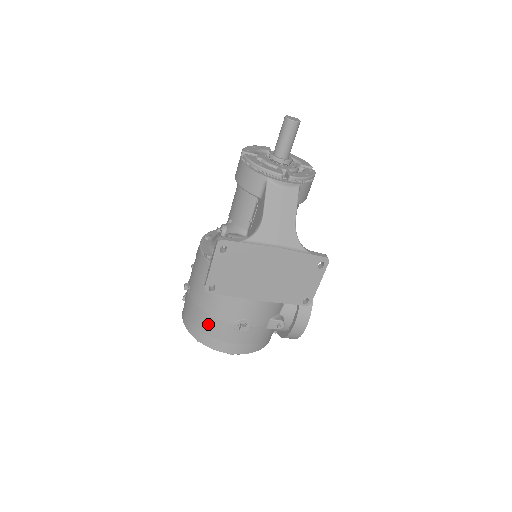
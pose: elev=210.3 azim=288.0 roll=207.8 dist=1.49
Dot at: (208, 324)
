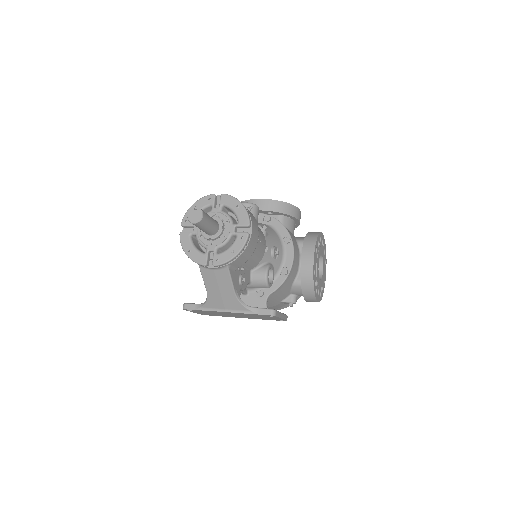
Dot at: occluded
